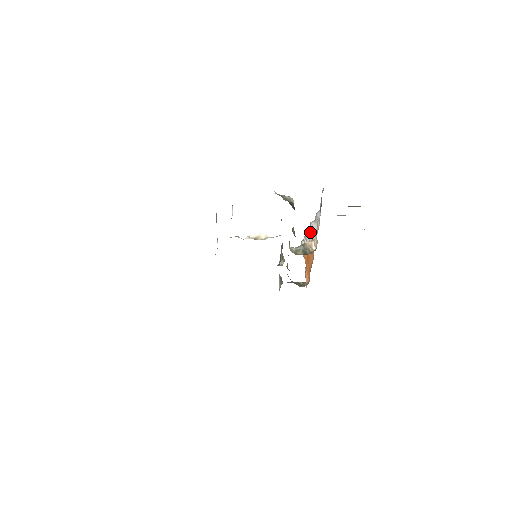
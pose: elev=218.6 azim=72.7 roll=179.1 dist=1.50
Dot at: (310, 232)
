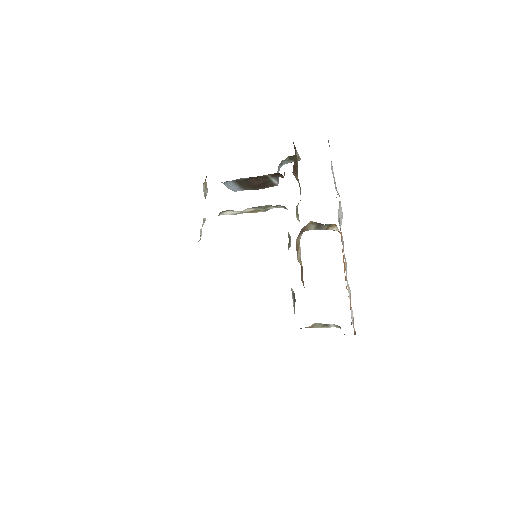
Dot at: (343, 243)
